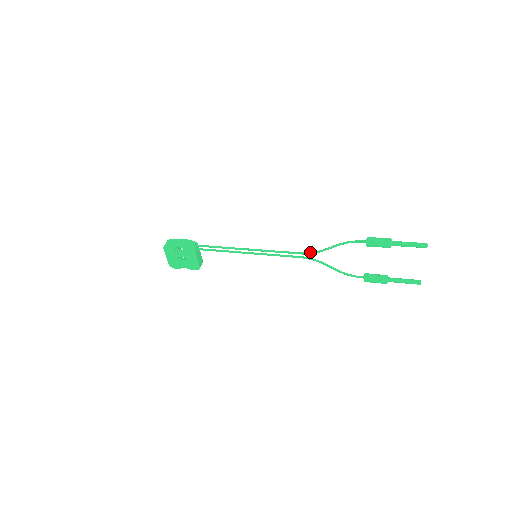
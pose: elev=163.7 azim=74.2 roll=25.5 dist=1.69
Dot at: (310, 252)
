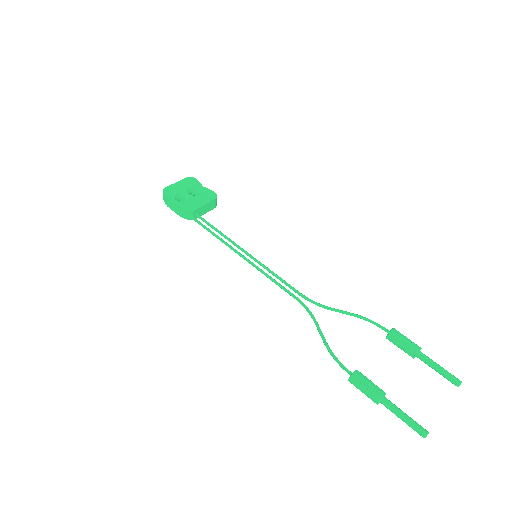
Dot at: occluded
